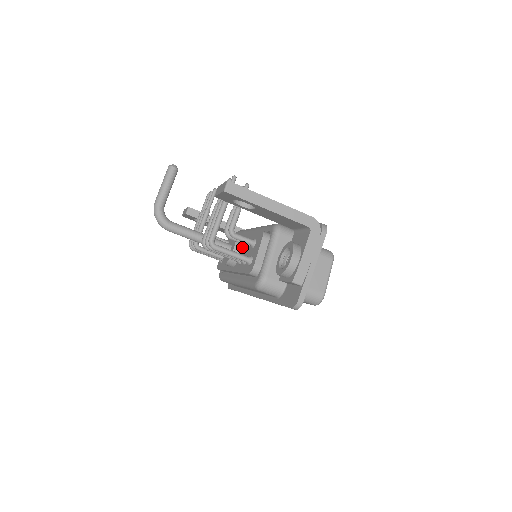
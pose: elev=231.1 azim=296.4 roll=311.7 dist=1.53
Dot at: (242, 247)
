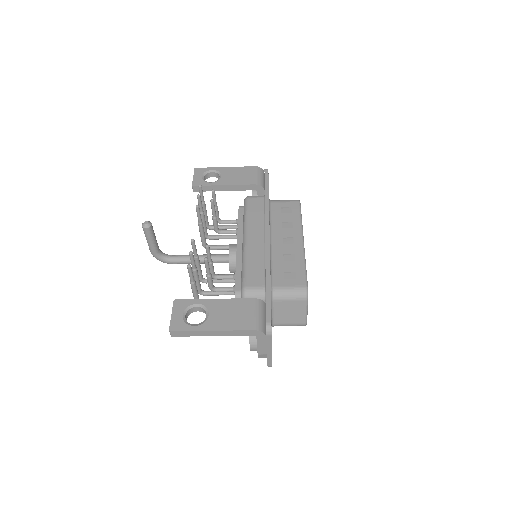
Dot at: occluded
